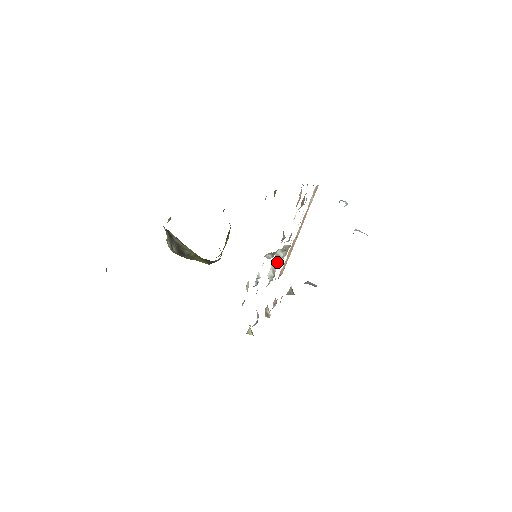
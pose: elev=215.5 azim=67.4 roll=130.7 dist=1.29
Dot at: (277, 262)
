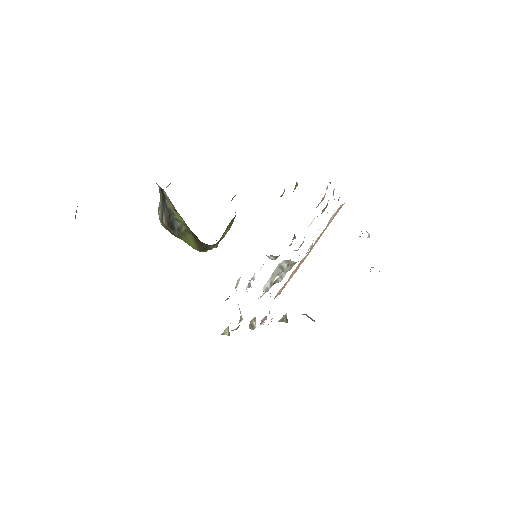
Dot at: (278, 273)
